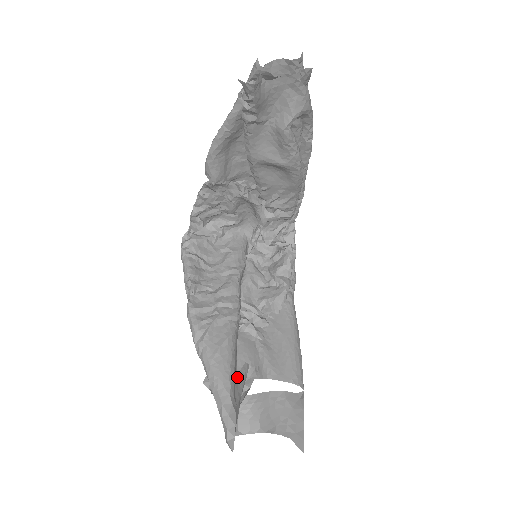
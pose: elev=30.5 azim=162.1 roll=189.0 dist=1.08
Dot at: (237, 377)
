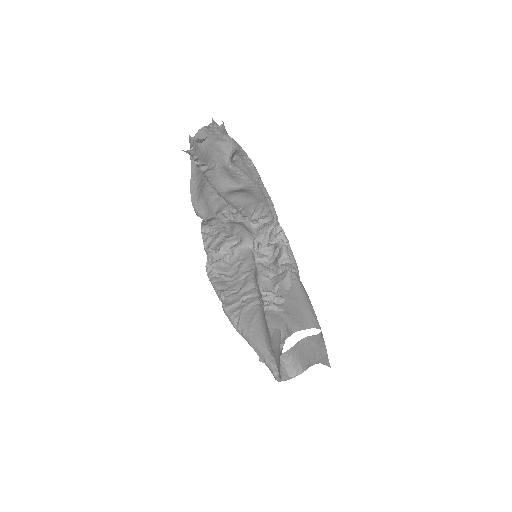
Dot at: (272, 339)
